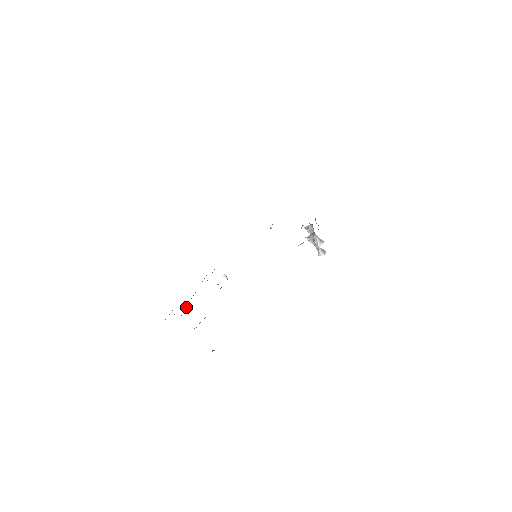
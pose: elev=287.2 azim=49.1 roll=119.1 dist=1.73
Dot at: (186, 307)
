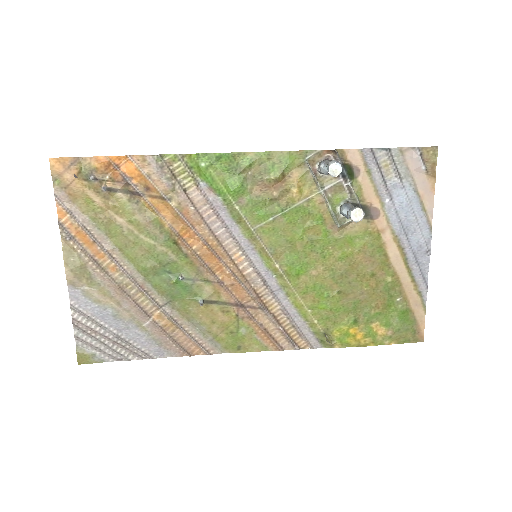
Dot at: (115, 283)
